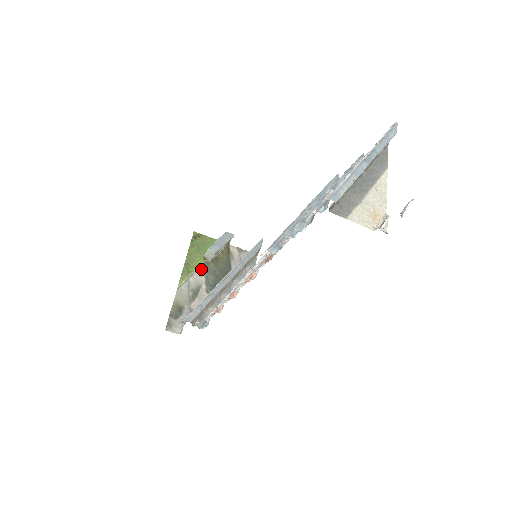
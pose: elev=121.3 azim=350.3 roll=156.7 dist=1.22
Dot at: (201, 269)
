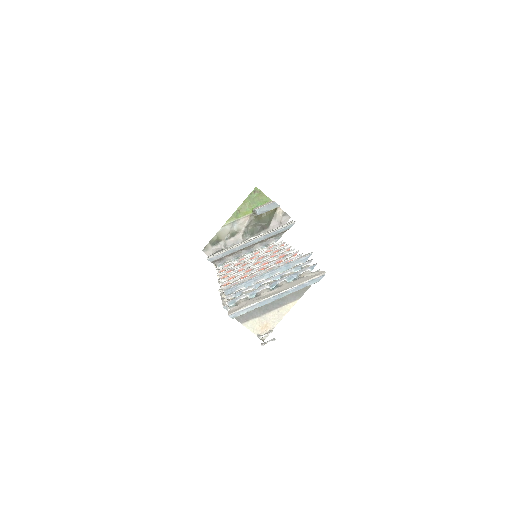
Dot at: (247, 218)
